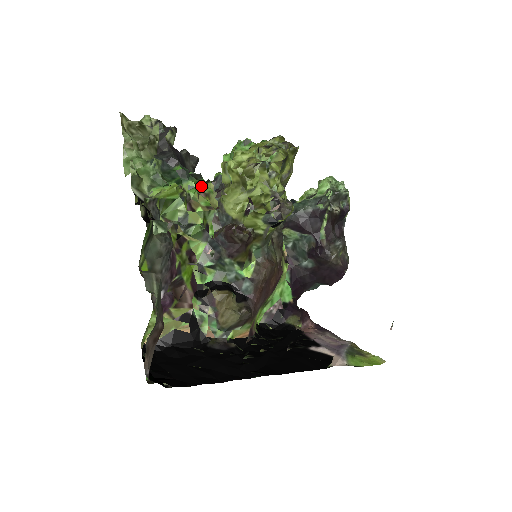
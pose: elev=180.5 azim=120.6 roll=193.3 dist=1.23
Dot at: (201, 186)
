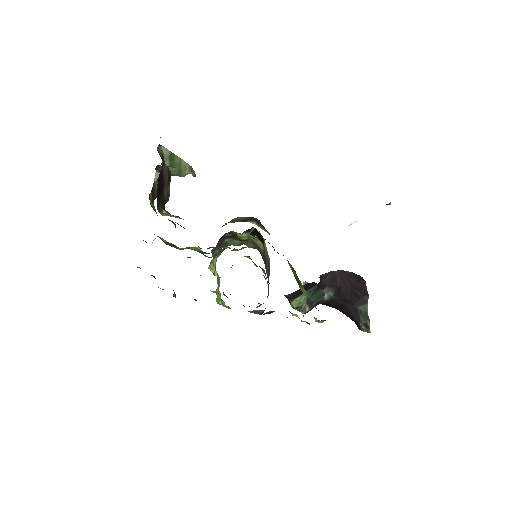
Dot at: occluded
